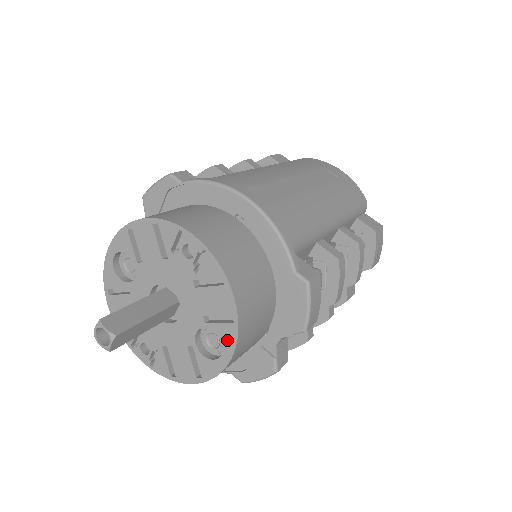
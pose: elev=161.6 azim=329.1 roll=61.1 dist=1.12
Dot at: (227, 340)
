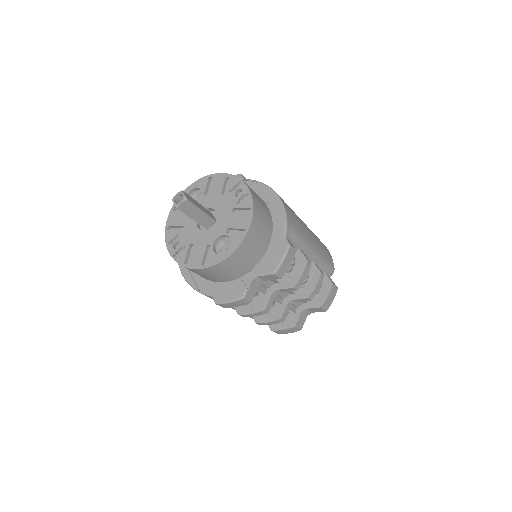
Dot at: (235, 243)
